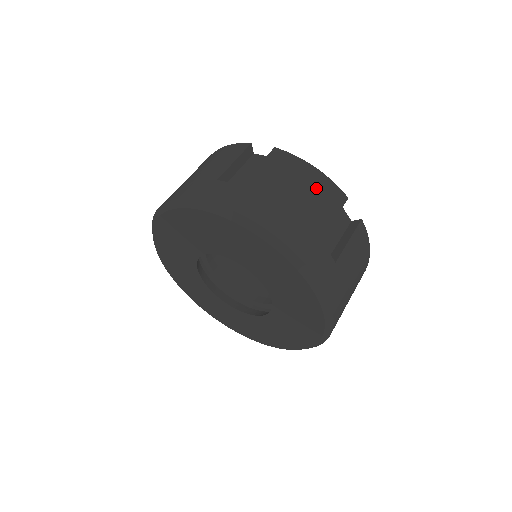
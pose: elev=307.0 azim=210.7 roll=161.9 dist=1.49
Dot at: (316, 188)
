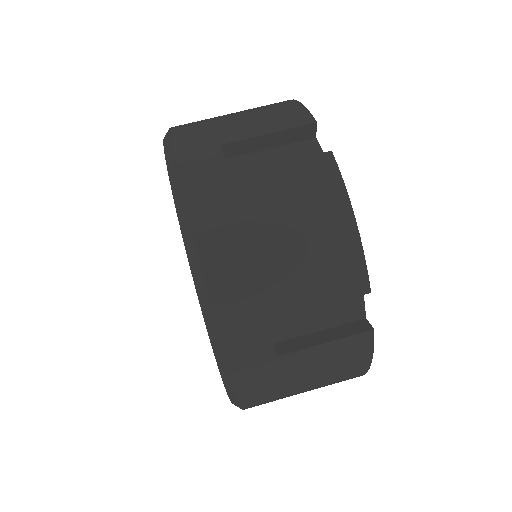
Dot at: (339, 380)
